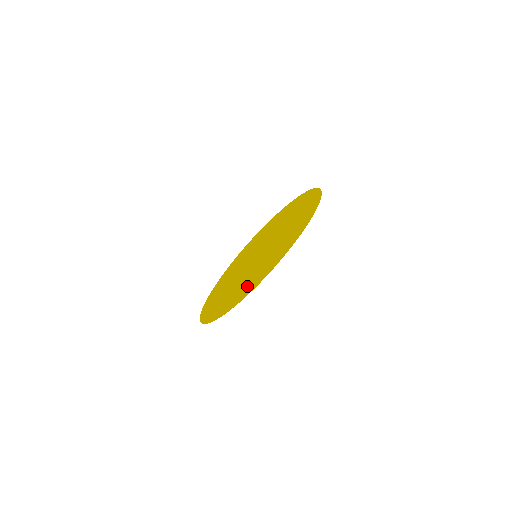
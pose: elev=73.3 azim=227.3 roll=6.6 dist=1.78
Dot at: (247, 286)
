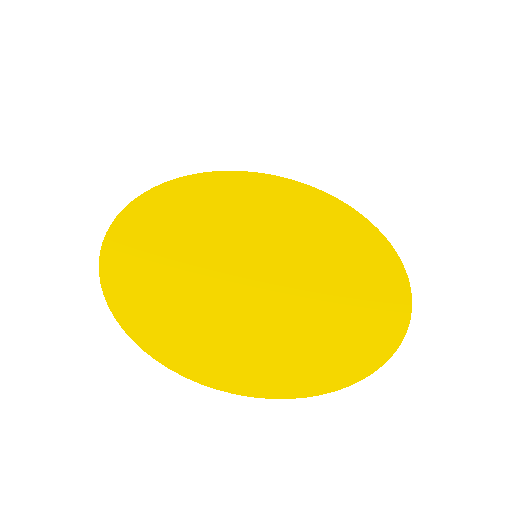
Dot at: (200, 337)
